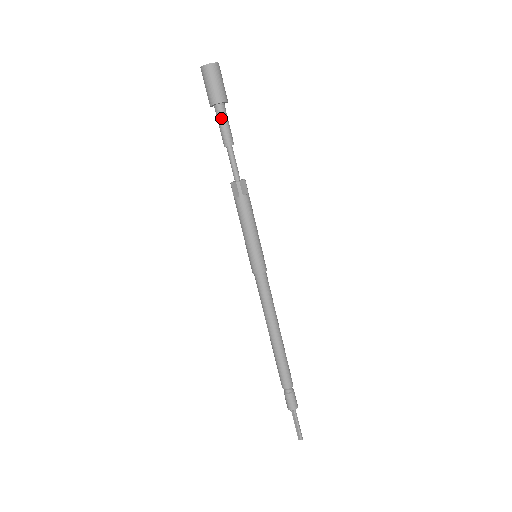
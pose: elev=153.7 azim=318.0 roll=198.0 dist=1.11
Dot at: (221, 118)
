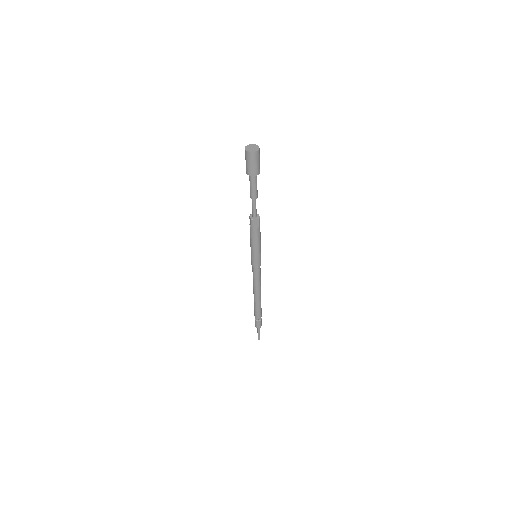
Dot at: (251, 182)
